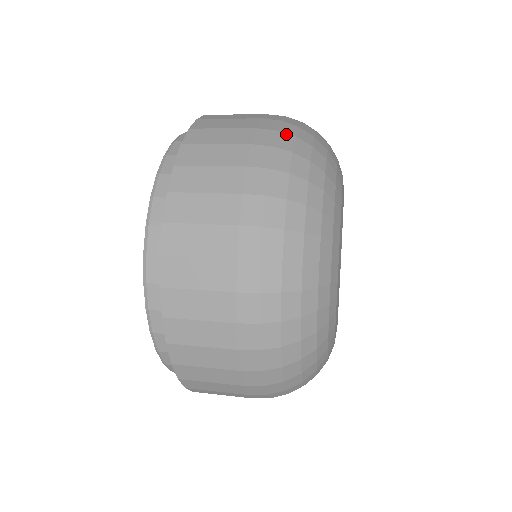
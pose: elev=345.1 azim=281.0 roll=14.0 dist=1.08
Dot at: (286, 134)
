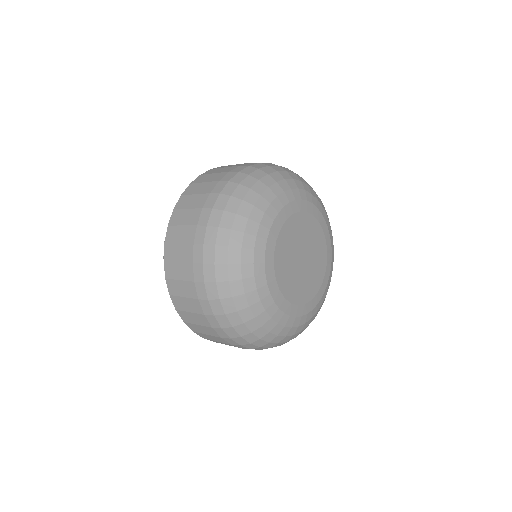
Dot at: (218, 210)
